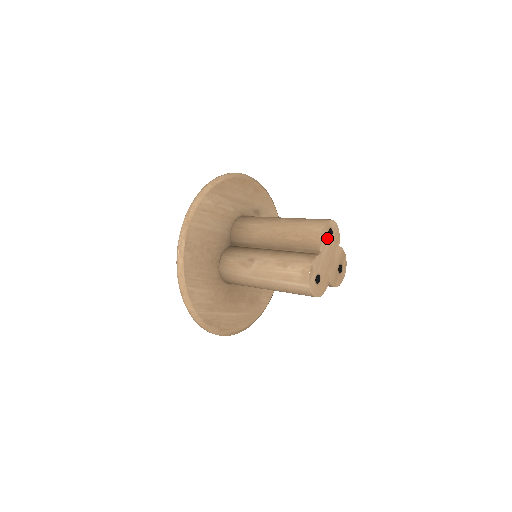
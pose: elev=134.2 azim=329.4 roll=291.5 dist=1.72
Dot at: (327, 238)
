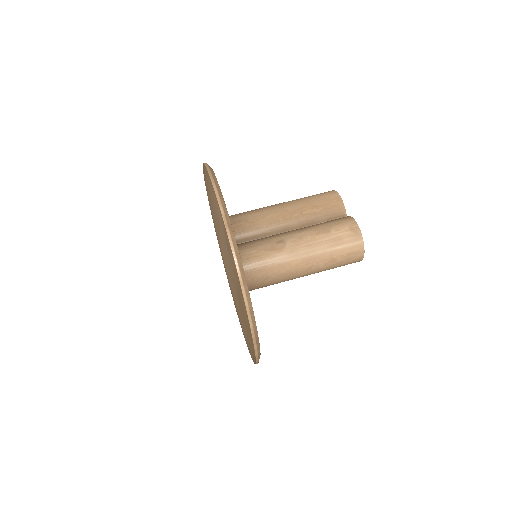
Dot at: occluded
